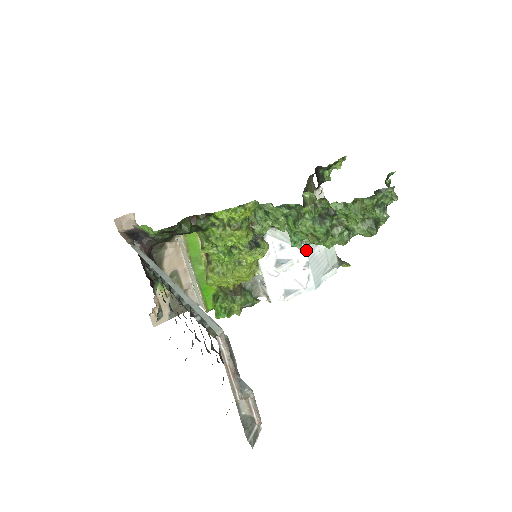
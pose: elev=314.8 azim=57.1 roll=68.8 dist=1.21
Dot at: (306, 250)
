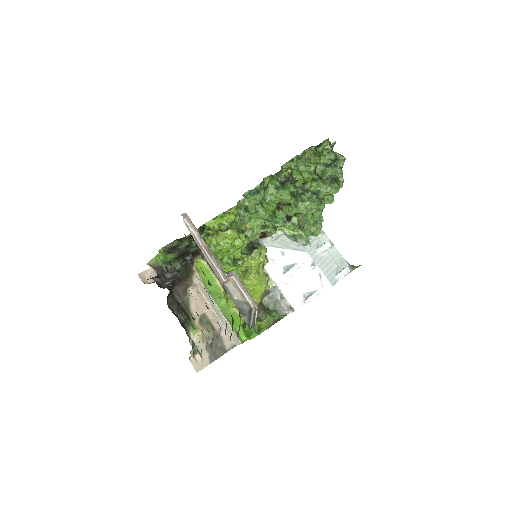
Dot at: (306, 251)
